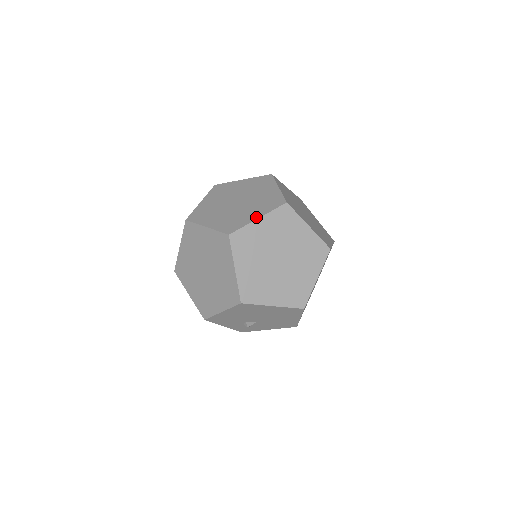
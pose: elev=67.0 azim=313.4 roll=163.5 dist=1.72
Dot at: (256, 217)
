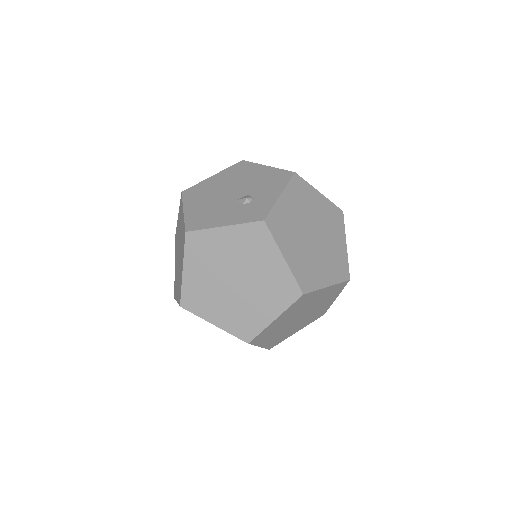
Dot at: (272, 318)
